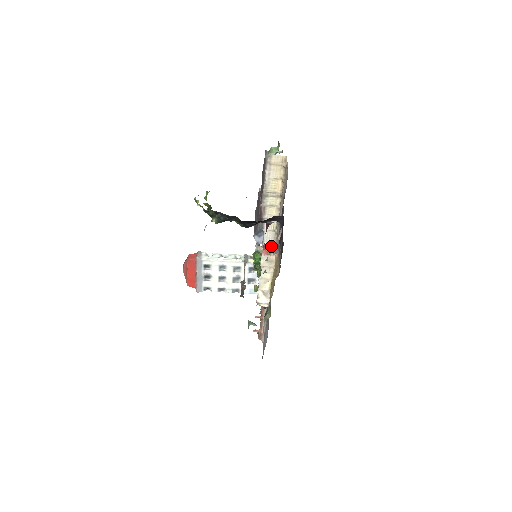
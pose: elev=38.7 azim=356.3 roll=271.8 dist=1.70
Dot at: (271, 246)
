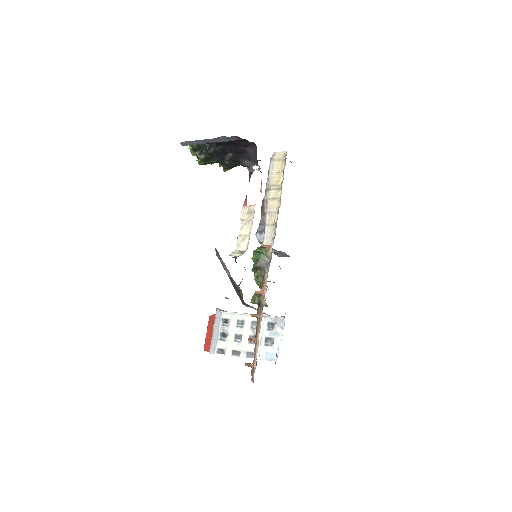
Dot at: (271, 242)
